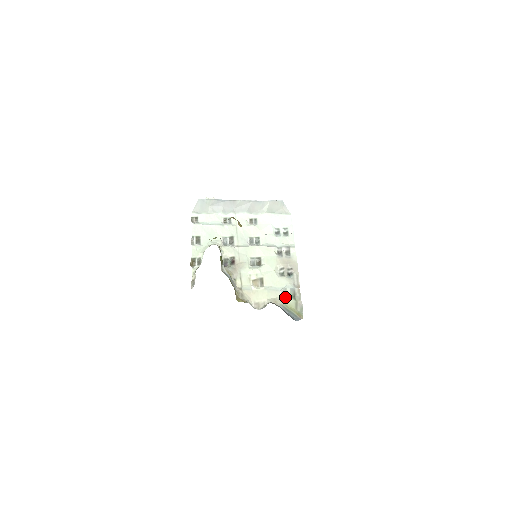
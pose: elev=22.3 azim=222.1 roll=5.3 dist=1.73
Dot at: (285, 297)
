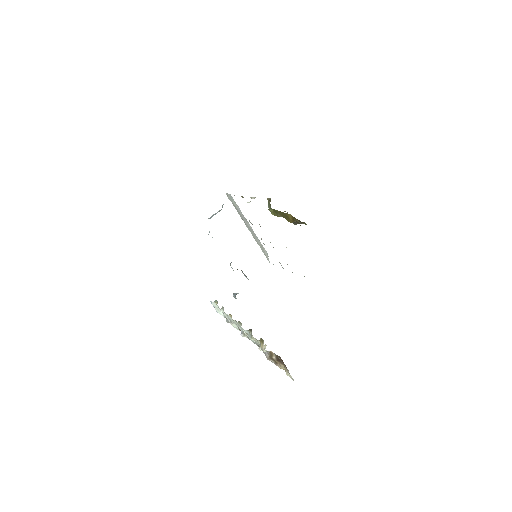
Dot at: occluded
